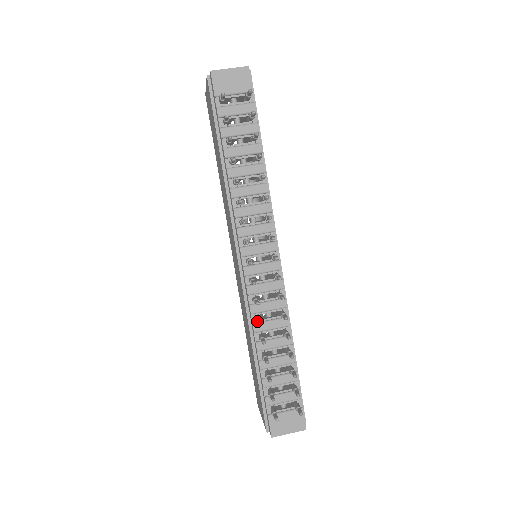
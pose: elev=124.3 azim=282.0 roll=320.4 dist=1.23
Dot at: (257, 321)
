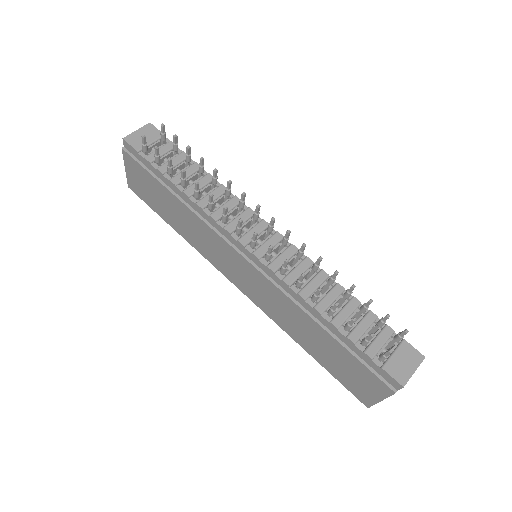
Dot at: (299, 282)
